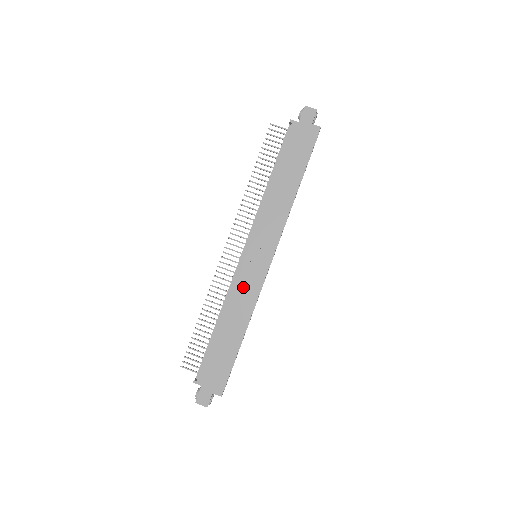
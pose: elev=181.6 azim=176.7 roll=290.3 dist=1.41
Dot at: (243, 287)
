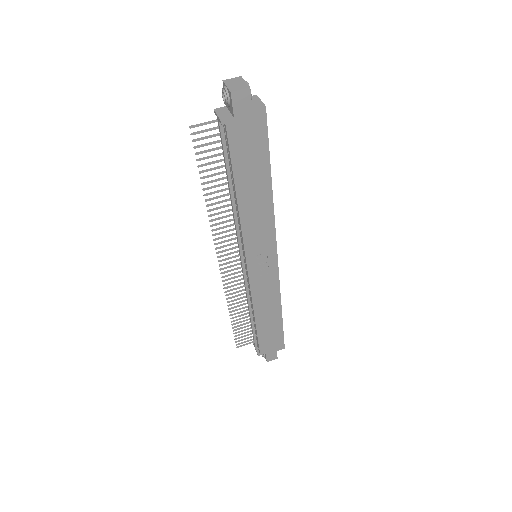
Dot at: (262, 289)
